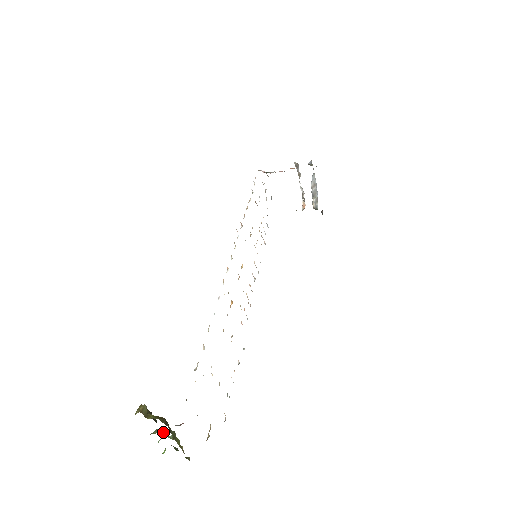
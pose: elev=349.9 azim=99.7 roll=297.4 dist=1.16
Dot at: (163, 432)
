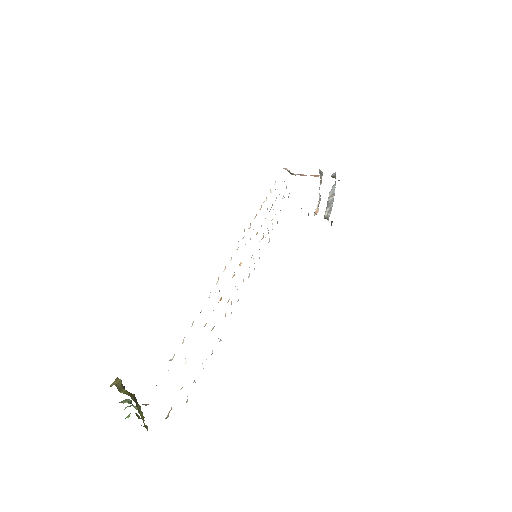
Dot at: (131, 403)
